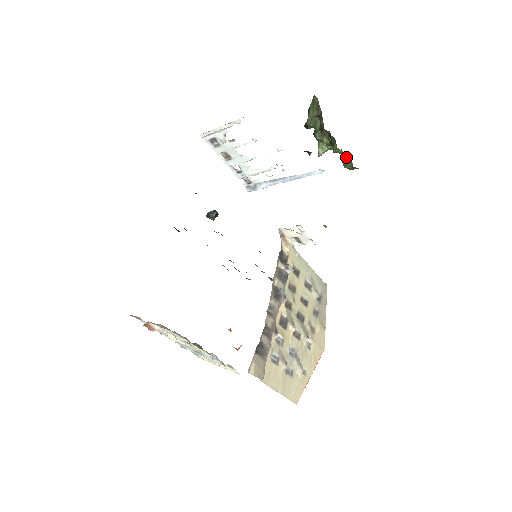
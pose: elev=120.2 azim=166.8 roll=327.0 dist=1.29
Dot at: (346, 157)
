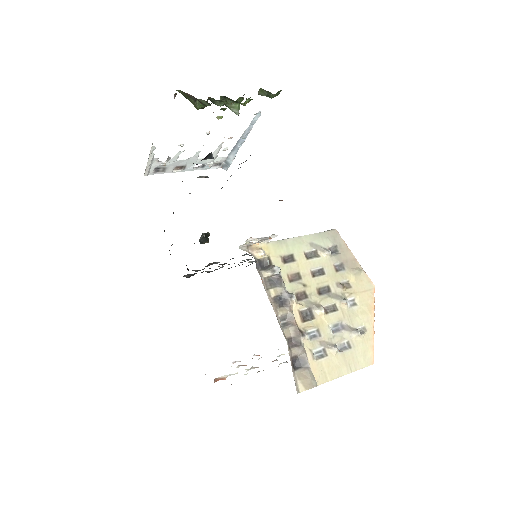
Dot at: (261, 93)
